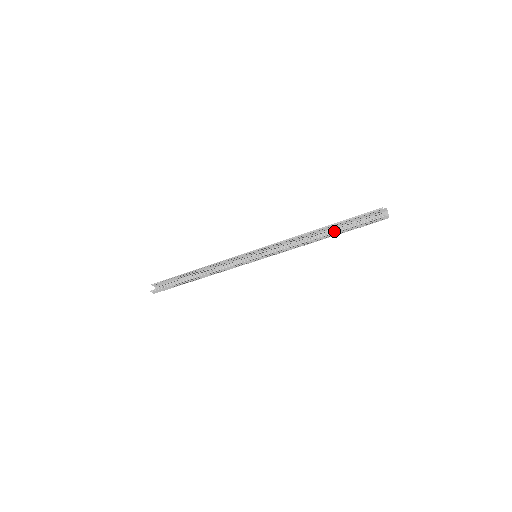
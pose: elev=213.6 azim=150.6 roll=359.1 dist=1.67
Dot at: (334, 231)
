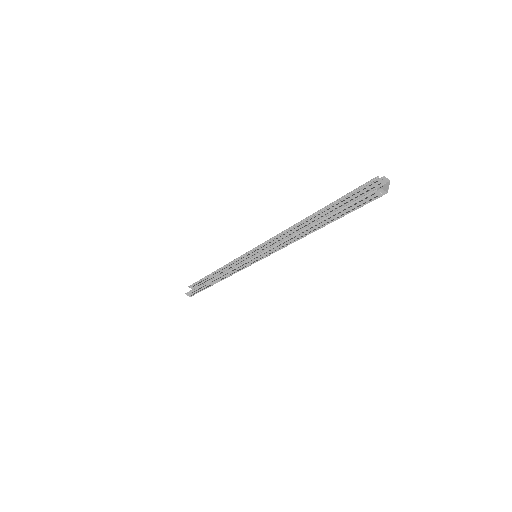
Dot at: (319, 219)
